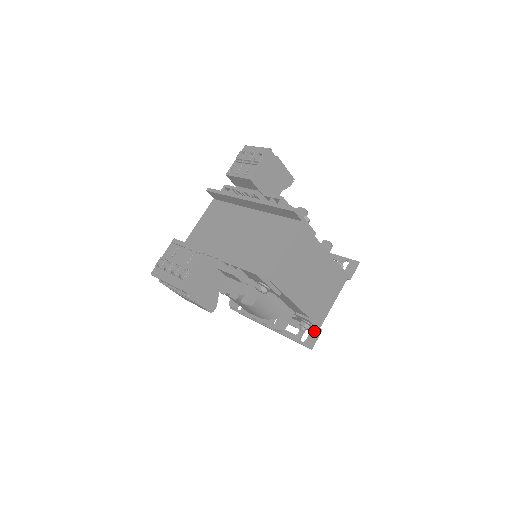
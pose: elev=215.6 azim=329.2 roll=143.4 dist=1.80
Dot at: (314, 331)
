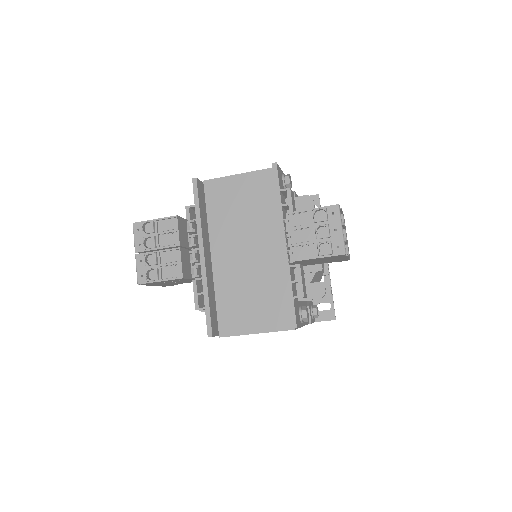
Dot at: occluded
